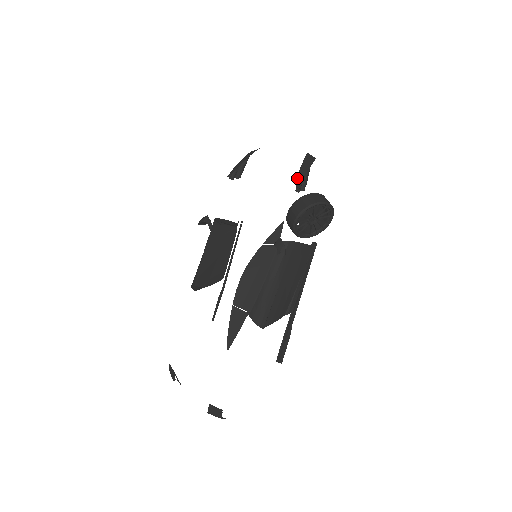
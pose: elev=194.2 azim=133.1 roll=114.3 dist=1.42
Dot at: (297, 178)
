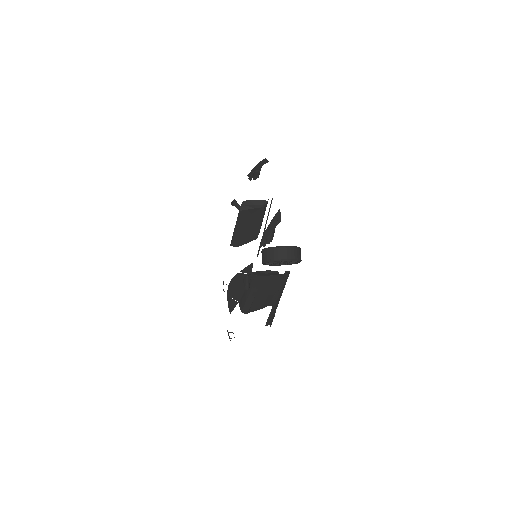
Dot at: (263, 235)
